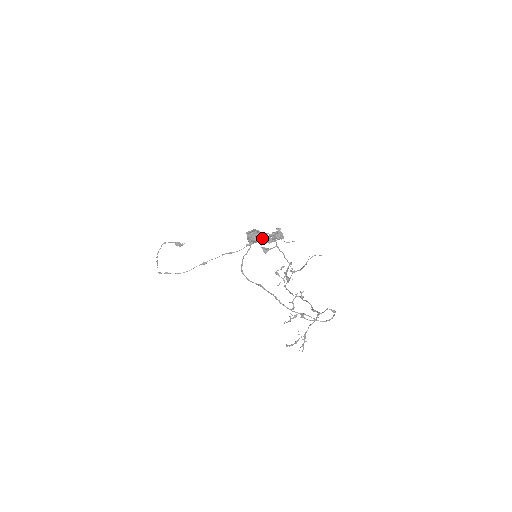
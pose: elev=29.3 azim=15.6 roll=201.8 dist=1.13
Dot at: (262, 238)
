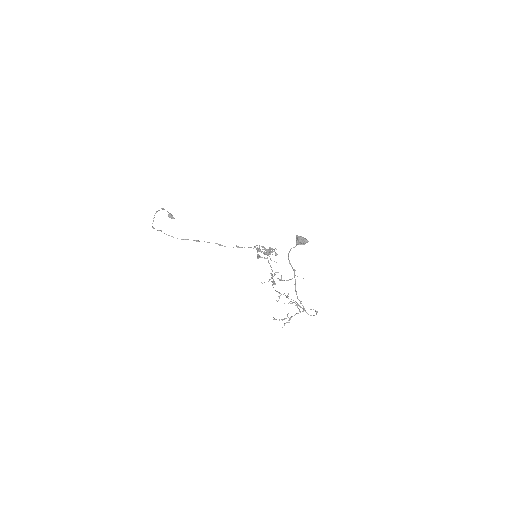
Dot at: (259, 247)
